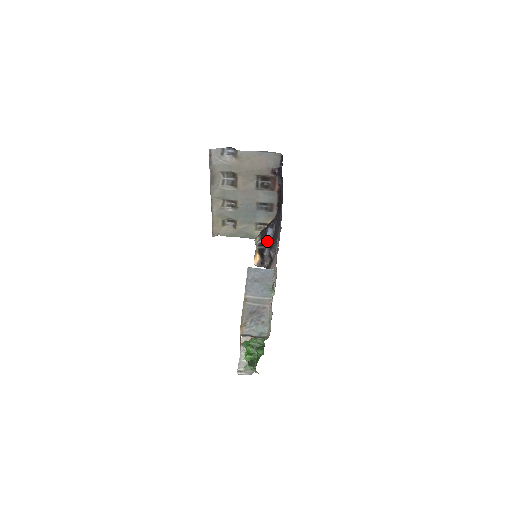
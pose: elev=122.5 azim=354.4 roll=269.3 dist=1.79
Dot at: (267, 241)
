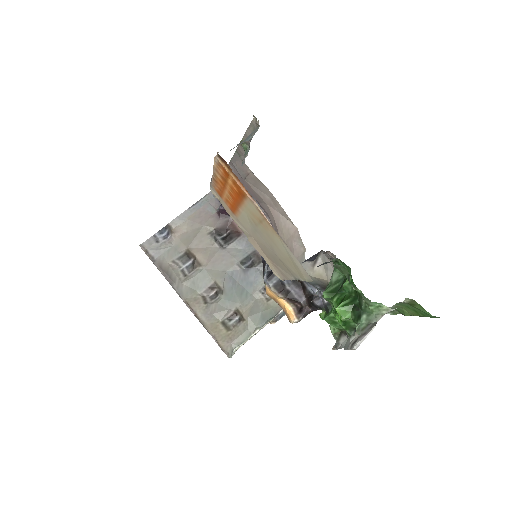
Dot at: occluded
